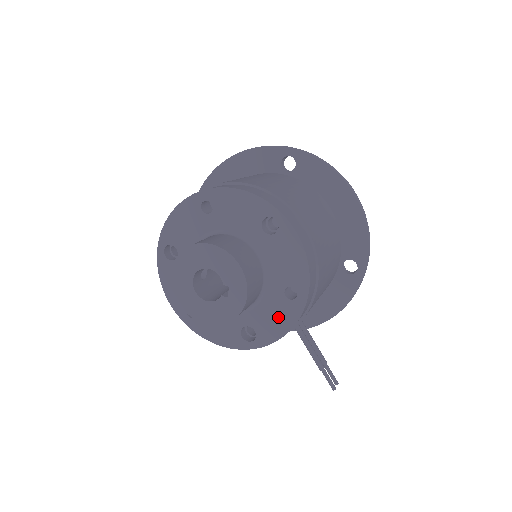
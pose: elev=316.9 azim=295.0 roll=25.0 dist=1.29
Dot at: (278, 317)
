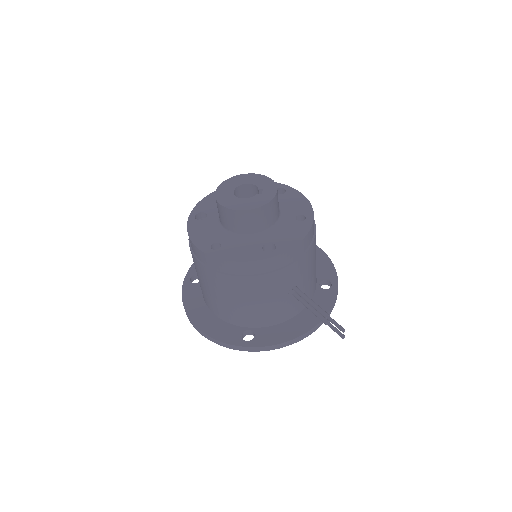
Dot at: (293, 232)
